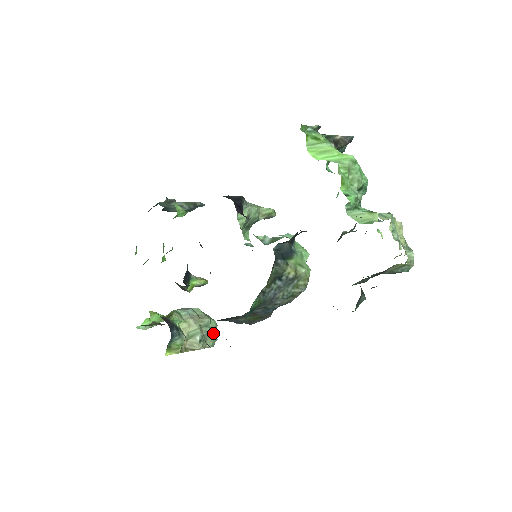
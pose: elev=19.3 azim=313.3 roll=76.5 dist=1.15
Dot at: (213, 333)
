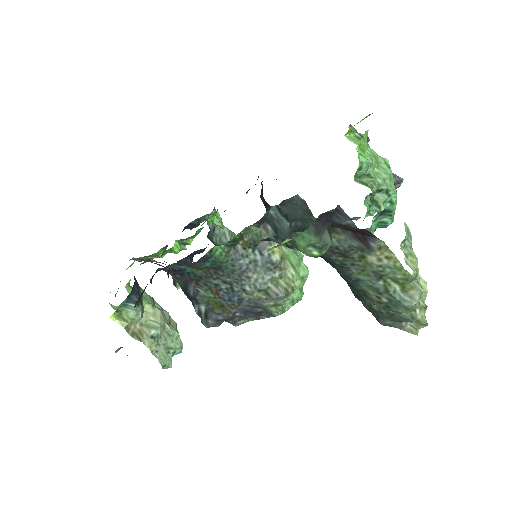
Dot at: (172, 352)
